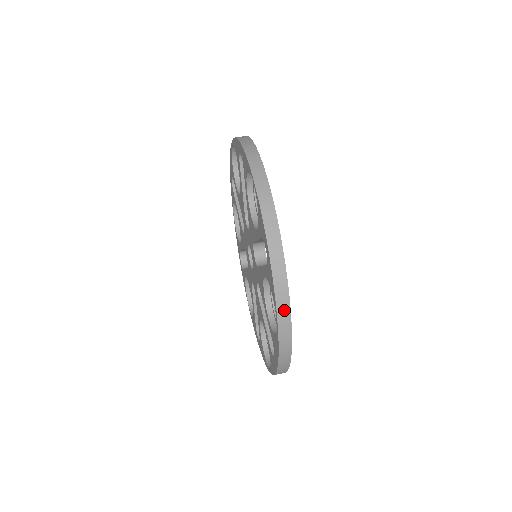
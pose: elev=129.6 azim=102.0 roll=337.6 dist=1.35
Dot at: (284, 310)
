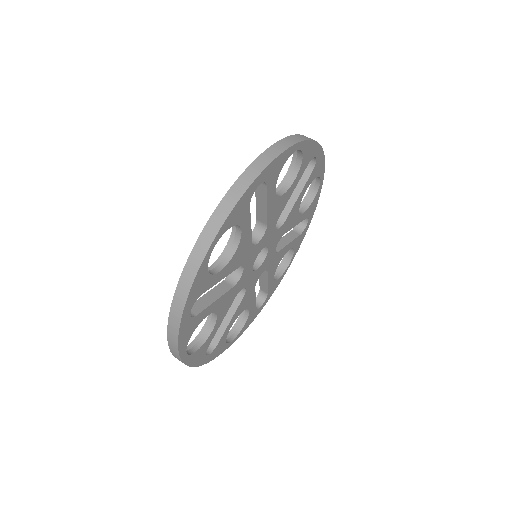
Dot at: (213, 227)
